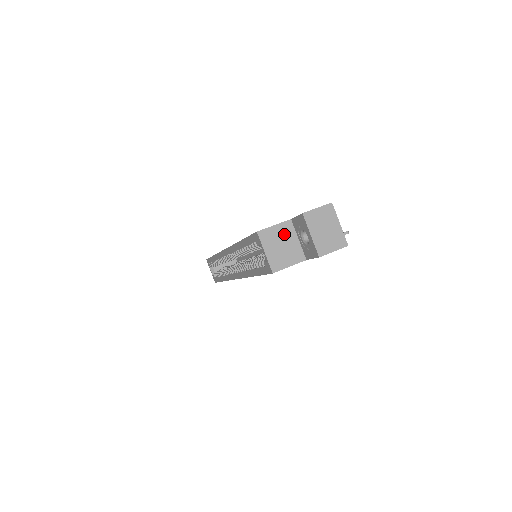
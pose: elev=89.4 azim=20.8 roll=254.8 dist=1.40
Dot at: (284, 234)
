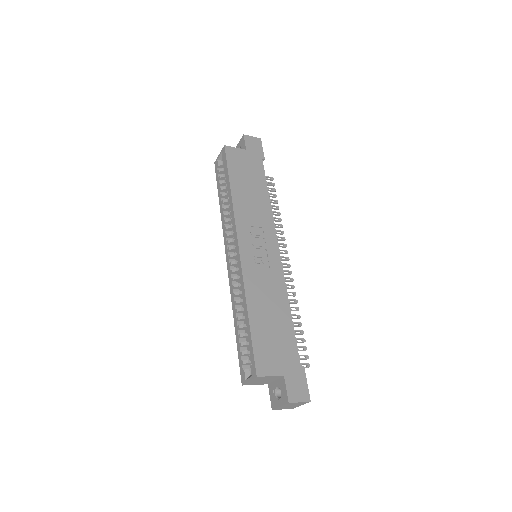
Dot at: (271, 378)
